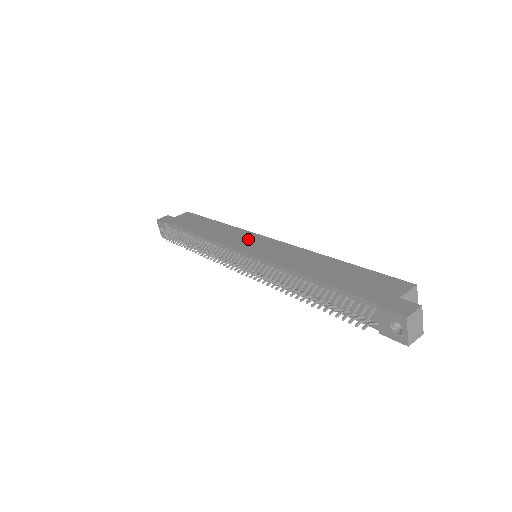
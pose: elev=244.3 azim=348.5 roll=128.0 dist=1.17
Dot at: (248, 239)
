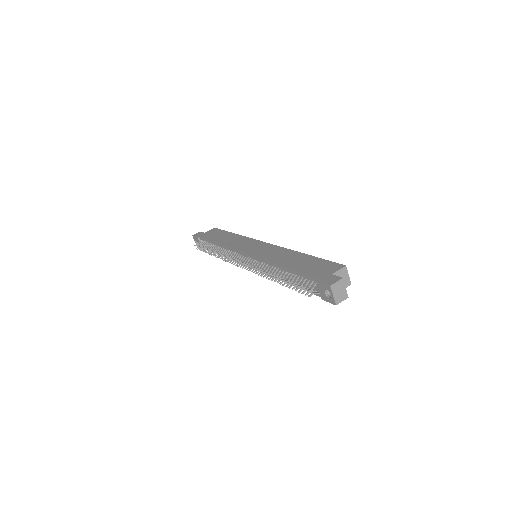
Dot at: (251, 244)
